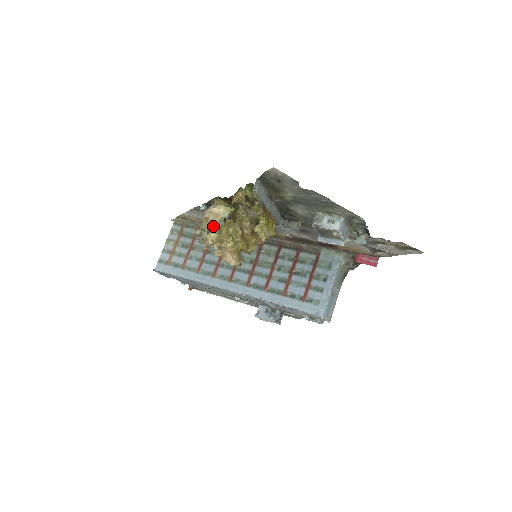
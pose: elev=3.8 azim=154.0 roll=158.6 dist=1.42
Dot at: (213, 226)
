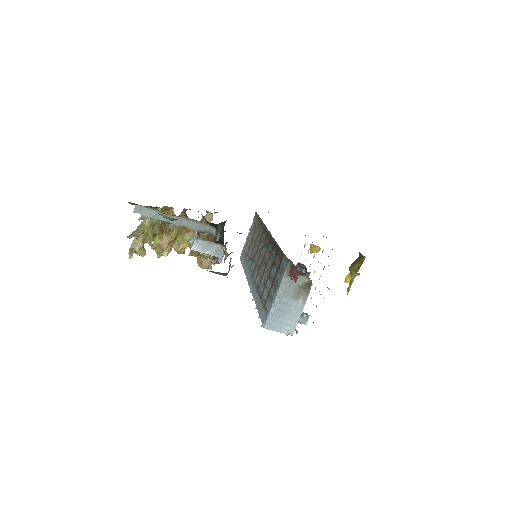
Dot at: occluded
